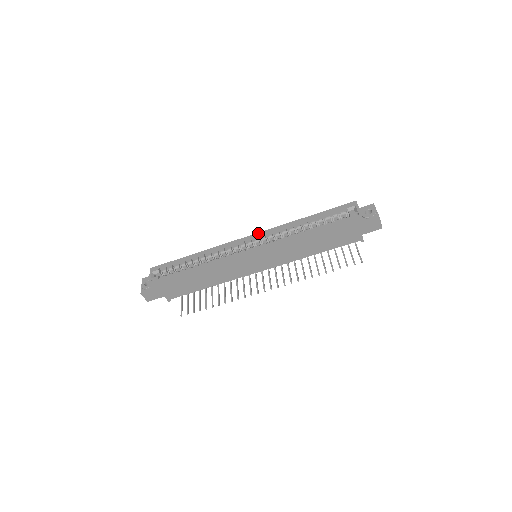
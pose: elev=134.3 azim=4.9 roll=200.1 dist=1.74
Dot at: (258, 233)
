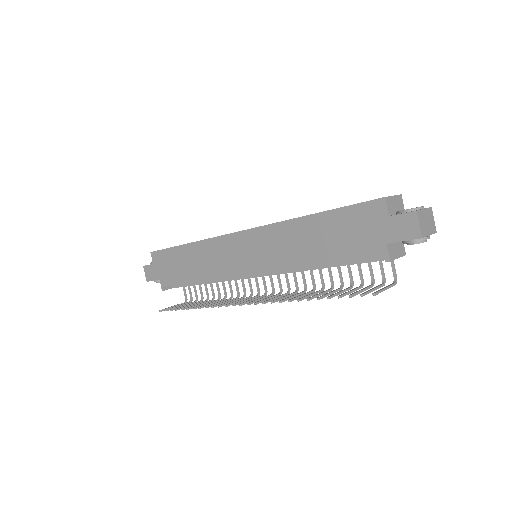
Dot at: occluded
